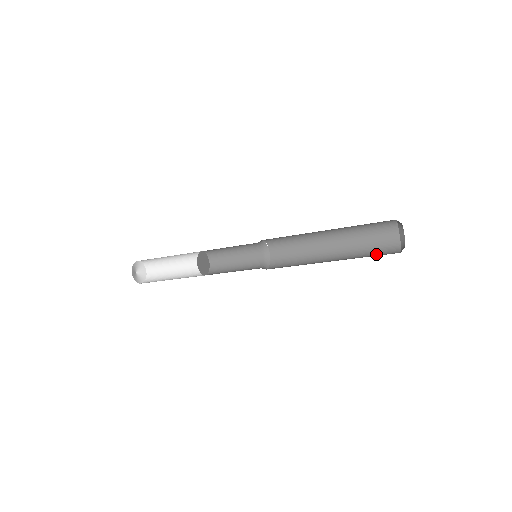
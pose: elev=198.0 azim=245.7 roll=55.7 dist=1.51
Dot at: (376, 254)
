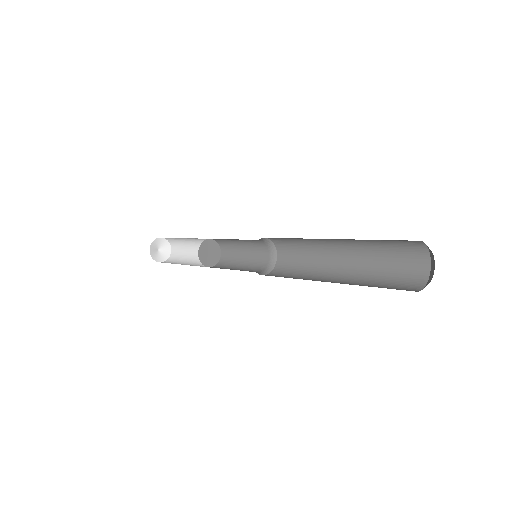
Dot at: (383, 287)
